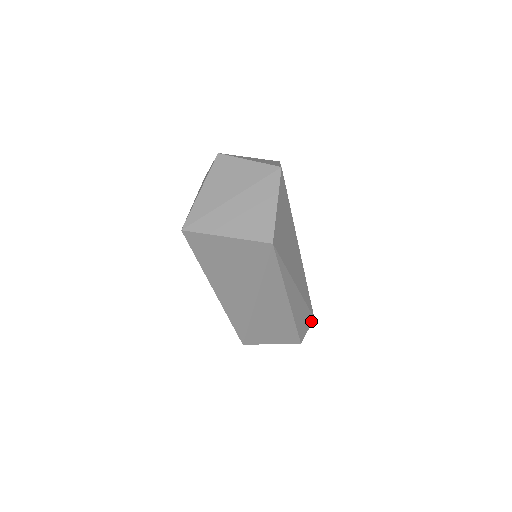
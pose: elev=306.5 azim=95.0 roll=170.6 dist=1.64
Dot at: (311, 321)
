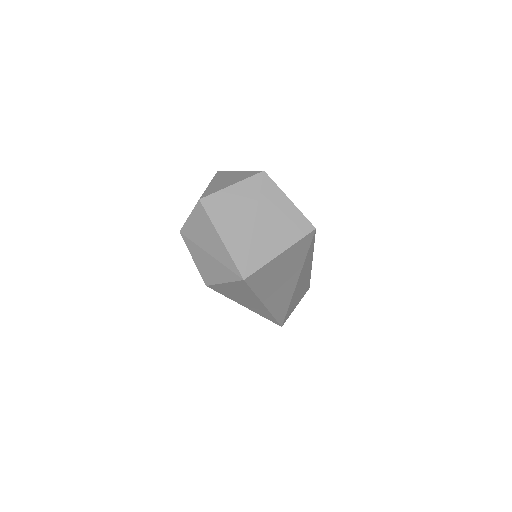
Dot at: occluded
